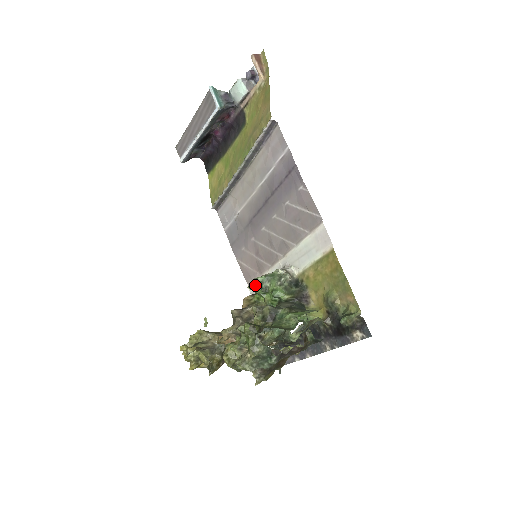
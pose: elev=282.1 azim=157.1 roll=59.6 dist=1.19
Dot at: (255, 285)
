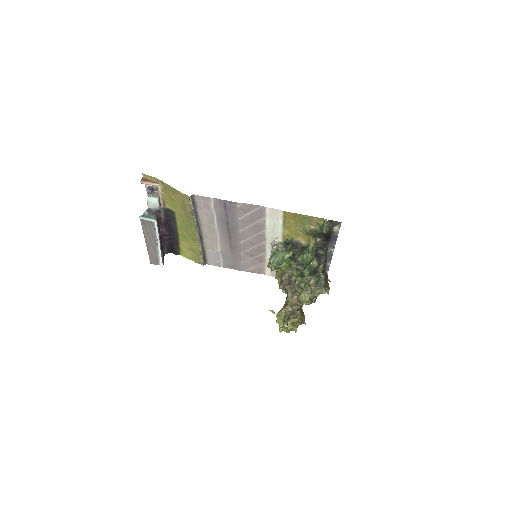
Dot at: (273, 266)
